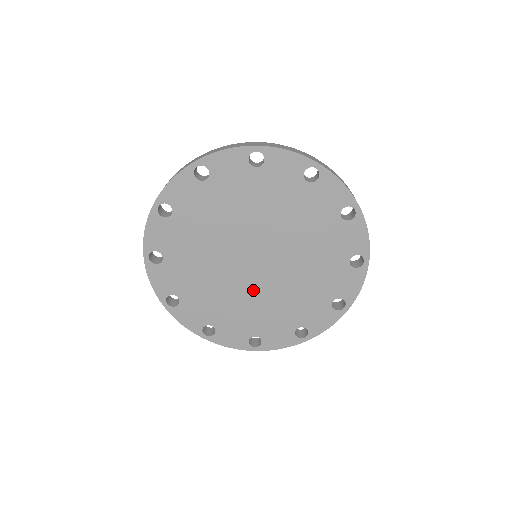
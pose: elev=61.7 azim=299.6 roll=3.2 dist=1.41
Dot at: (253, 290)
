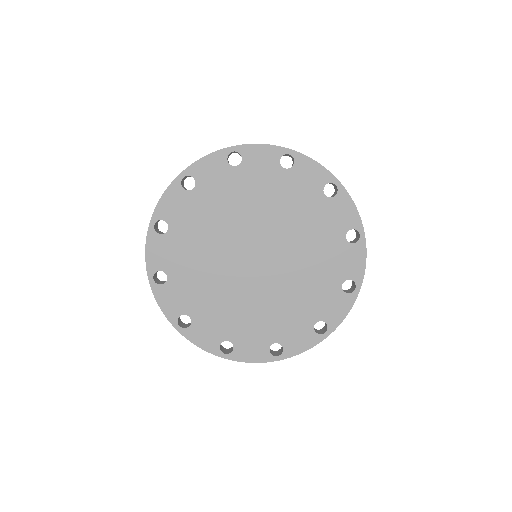
Dot at: (277, 284)
